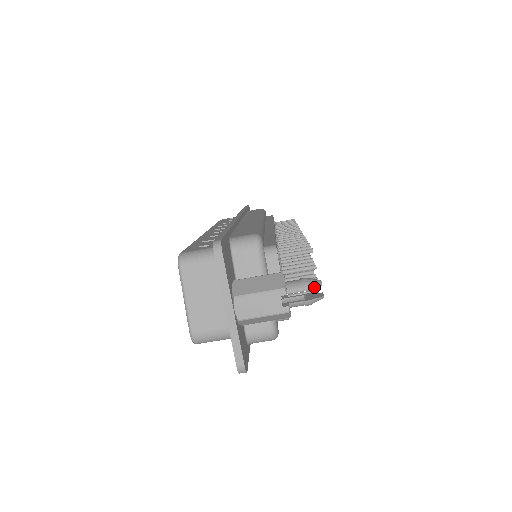
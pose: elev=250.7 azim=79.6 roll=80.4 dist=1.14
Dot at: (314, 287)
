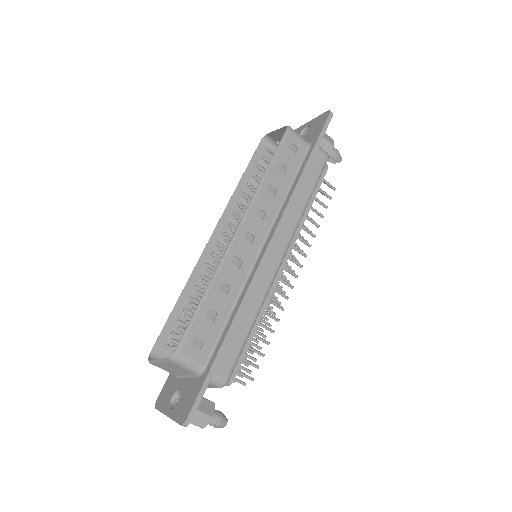
Dot at: occluded
